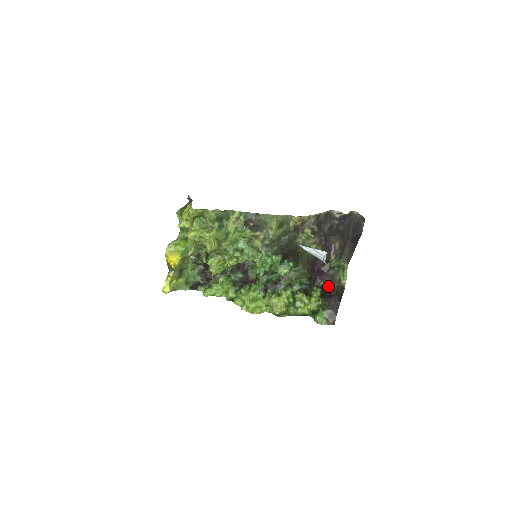
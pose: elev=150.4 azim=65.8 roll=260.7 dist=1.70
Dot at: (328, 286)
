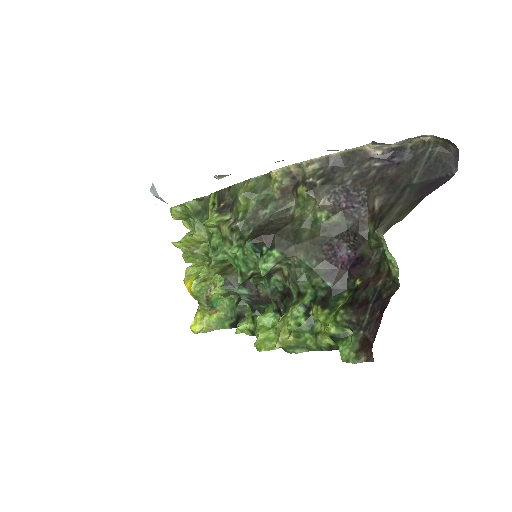
Dot at: (366, 285)
